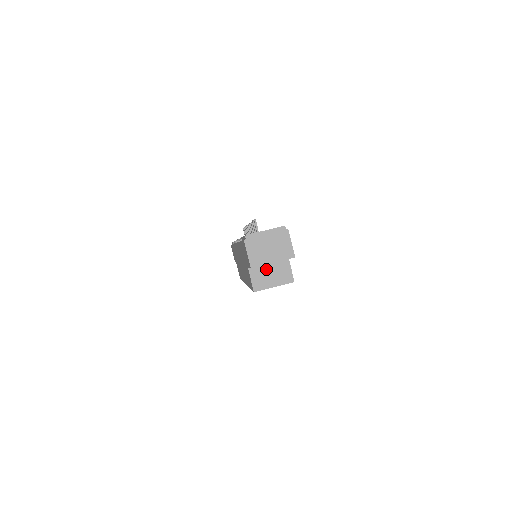
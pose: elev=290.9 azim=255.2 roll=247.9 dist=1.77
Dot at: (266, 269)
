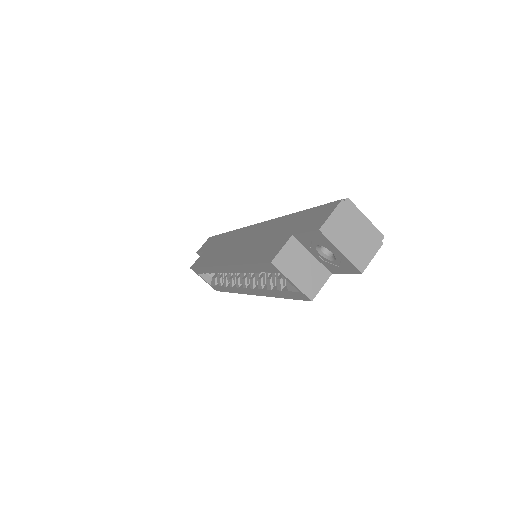
Dot at: (304, 258)
